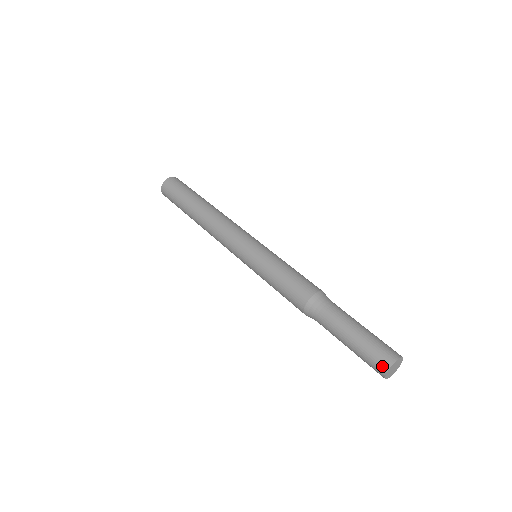
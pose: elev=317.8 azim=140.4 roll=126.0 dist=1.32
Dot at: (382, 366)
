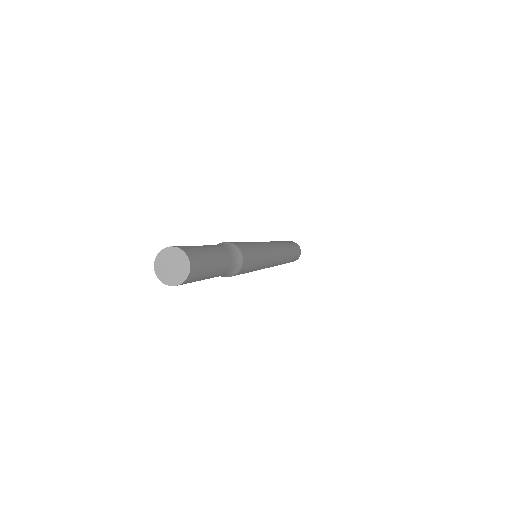
Dot at: (172, 246)
